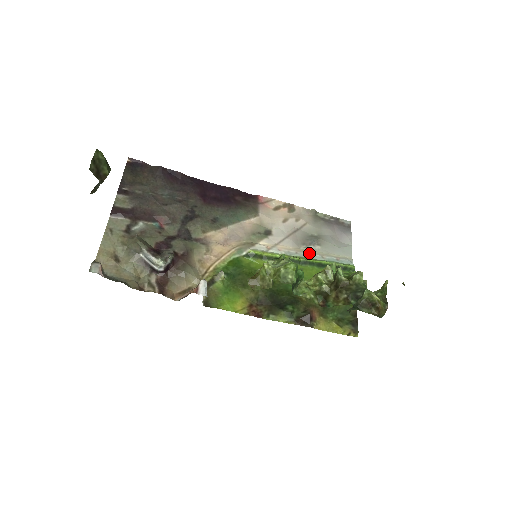
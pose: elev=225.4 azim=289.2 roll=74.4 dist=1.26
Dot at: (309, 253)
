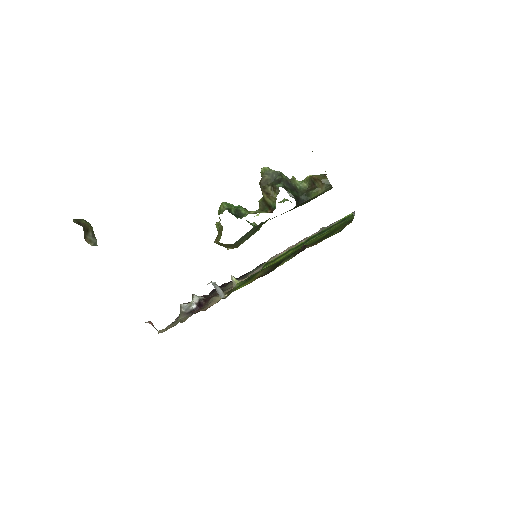
Dot at: occluded
